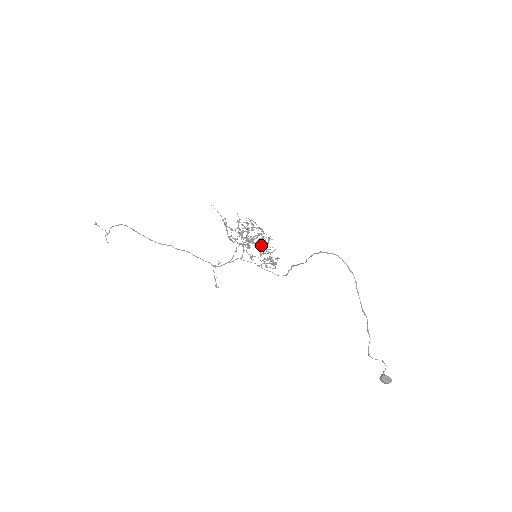
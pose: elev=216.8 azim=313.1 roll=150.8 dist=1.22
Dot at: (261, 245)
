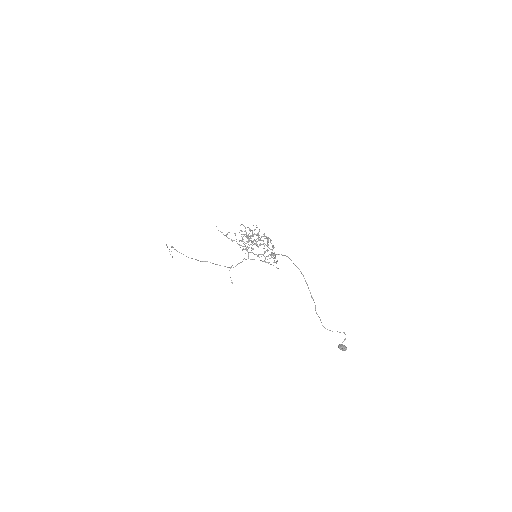
Dot at: occluded
